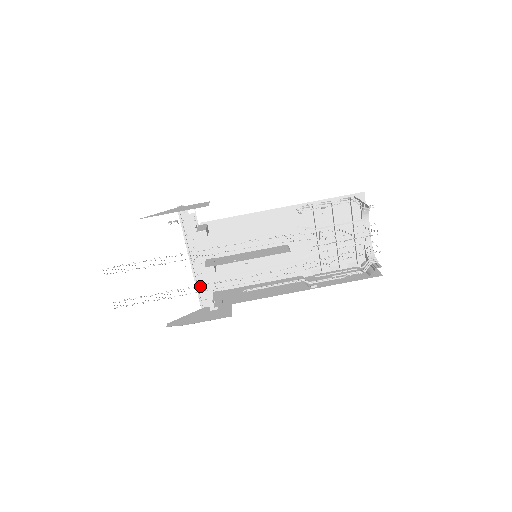
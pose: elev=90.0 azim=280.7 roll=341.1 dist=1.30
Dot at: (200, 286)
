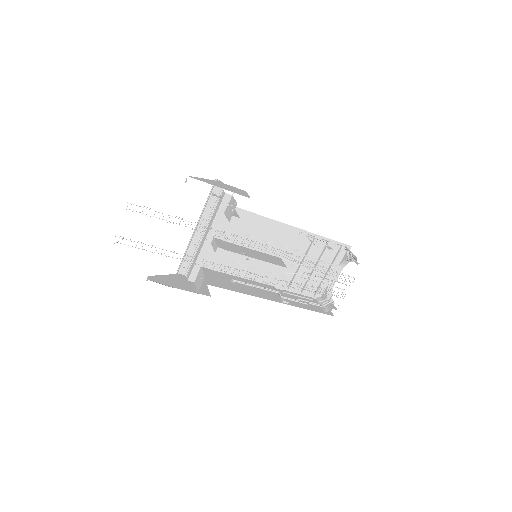
Dot at: (189, 255)
